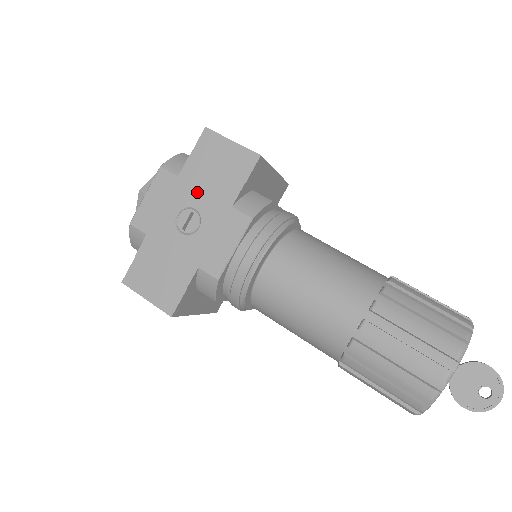
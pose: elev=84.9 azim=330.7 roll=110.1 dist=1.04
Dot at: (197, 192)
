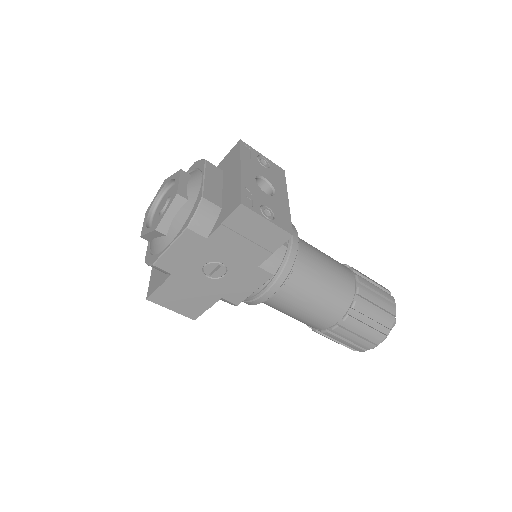
Dot at: (226, 253)
